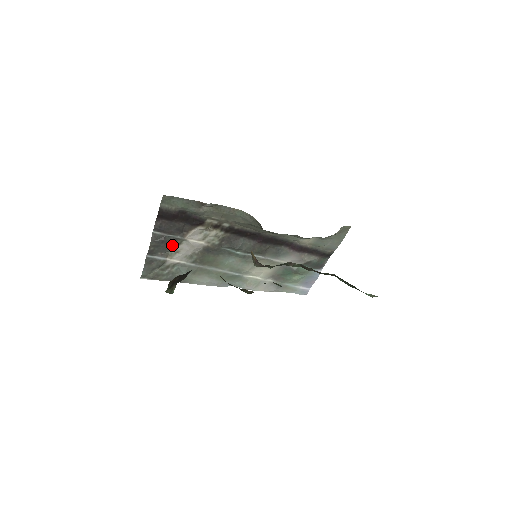
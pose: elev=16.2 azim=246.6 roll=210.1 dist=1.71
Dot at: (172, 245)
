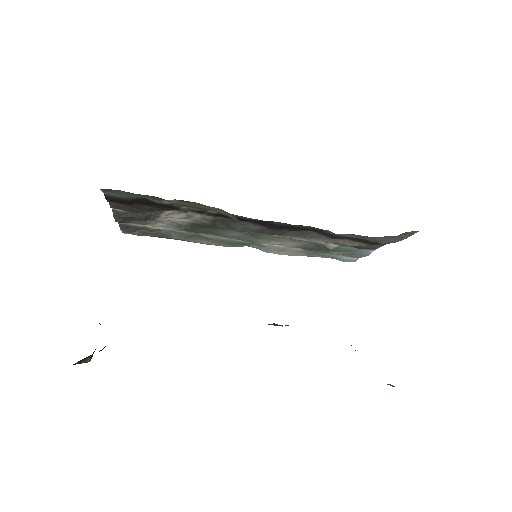
Dot at: (146, 219)
